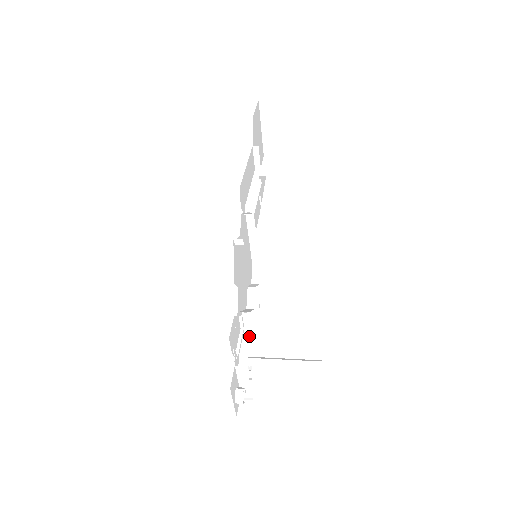
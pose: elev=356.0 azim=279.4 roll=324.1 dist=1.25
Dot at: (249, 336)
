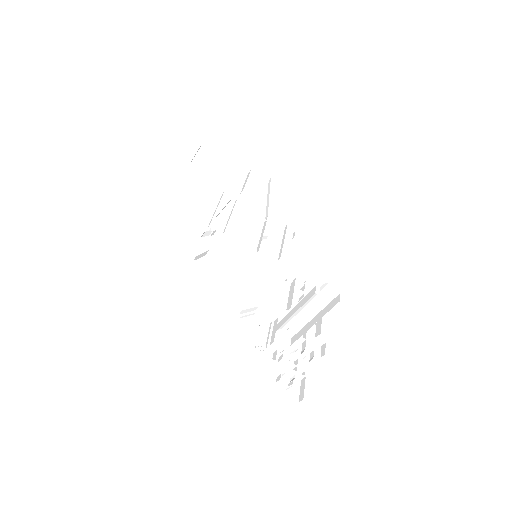
Dot at: (276, 325)
